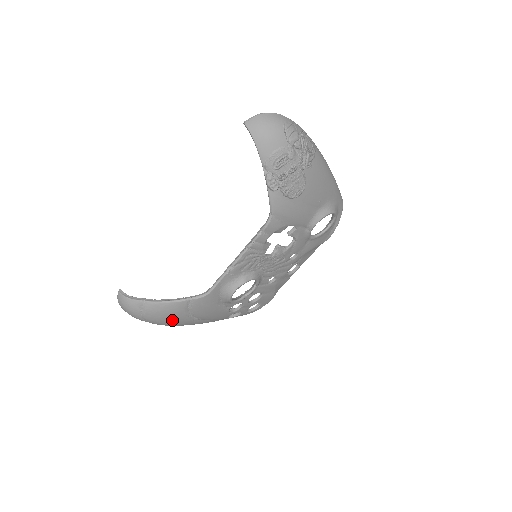
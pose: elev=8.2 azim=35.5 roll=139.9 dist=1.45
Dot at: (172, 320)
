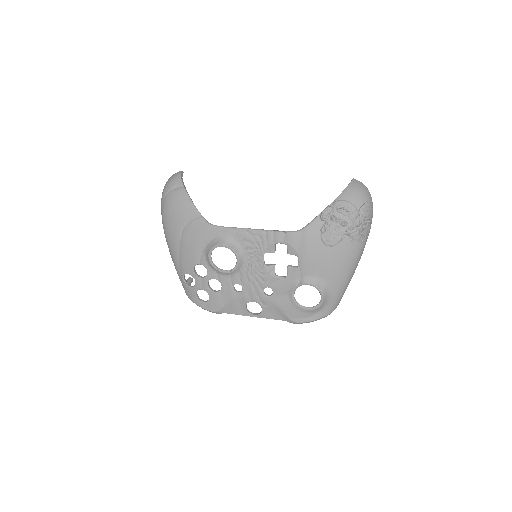
Dot at: (173, 217)
